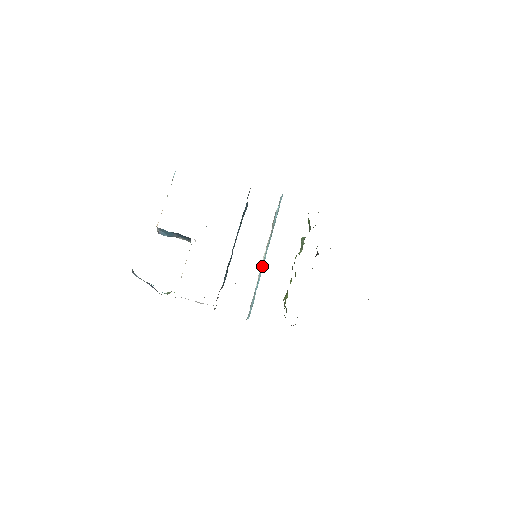
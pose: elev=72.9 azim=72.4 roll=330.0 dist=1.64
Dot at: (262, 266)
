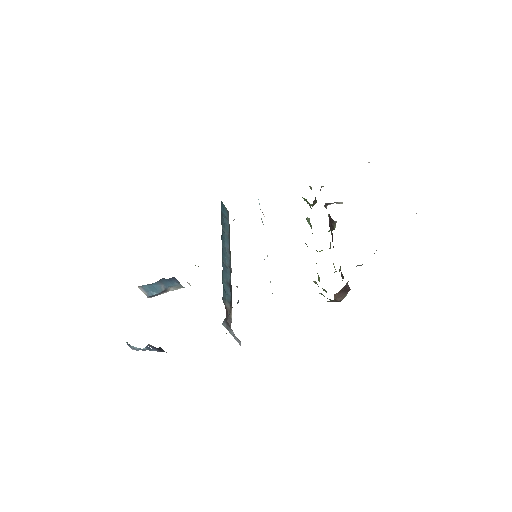
Dot at: occluded
